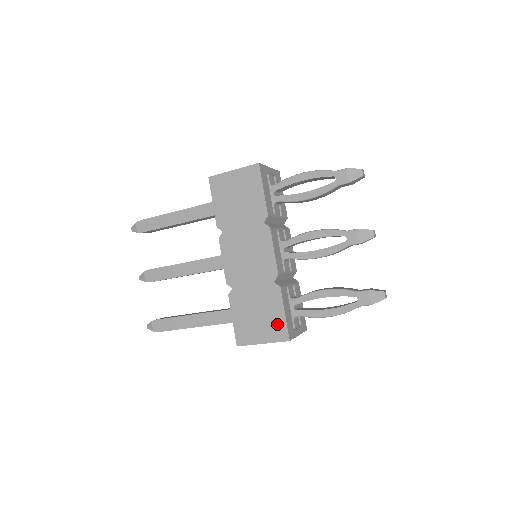
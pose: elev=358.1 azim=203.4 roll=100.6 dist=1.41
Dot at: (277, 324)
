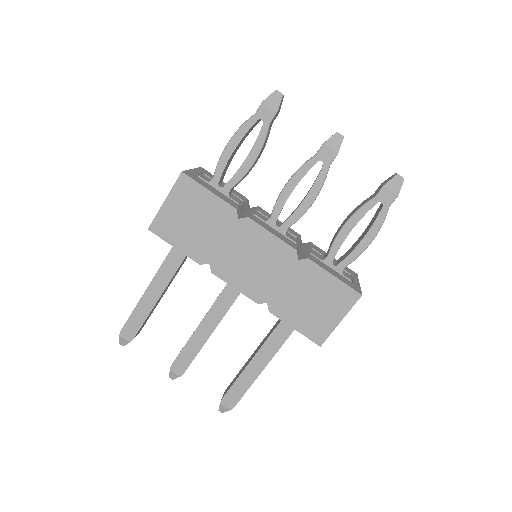
Dot at: (337, 292)
